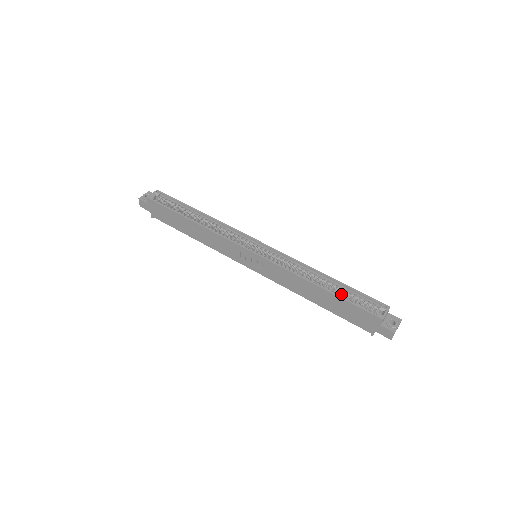
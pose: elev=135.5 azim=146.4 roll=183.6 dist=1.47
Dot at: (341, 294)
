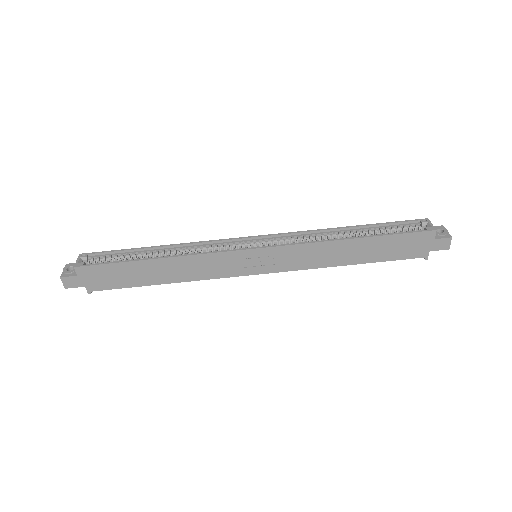
Dot at: (378, 234)
